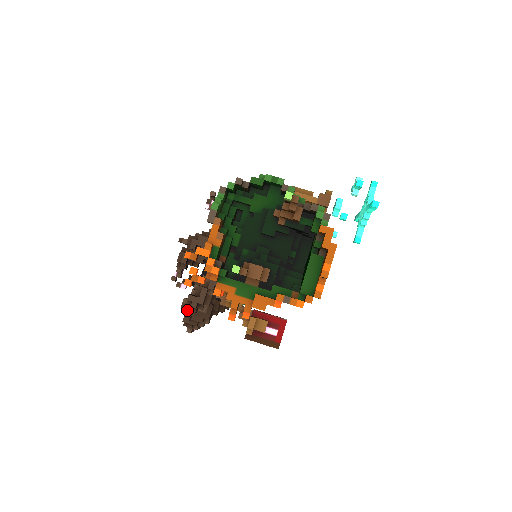
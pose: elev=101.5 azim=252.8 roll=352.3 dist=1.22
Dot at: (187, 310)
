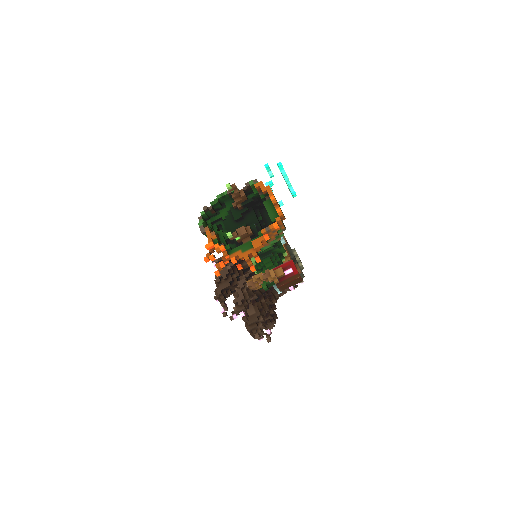
Dot at: (239, 310)
